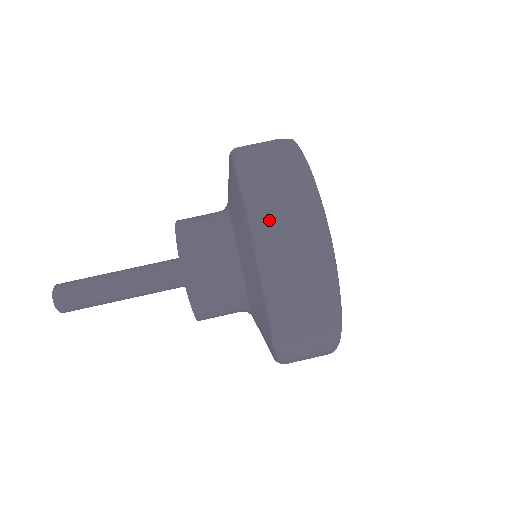
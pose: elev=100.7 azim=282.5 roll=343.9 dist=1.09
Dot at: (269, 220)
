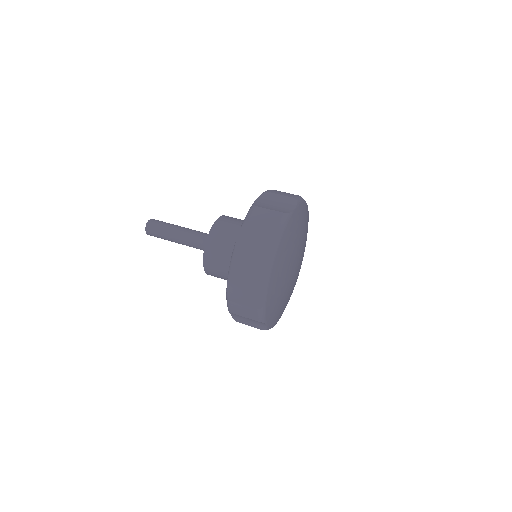
Dot at: (256, 215)
